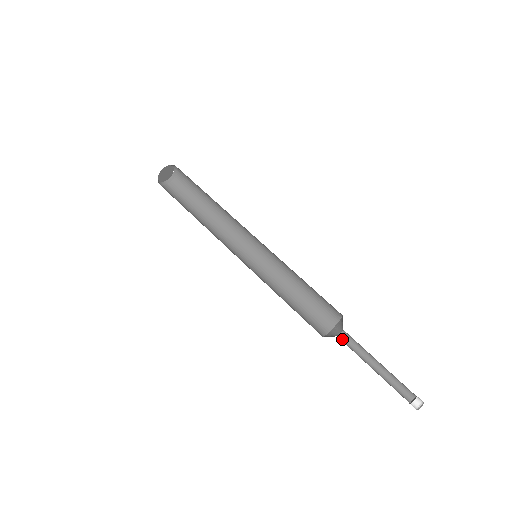
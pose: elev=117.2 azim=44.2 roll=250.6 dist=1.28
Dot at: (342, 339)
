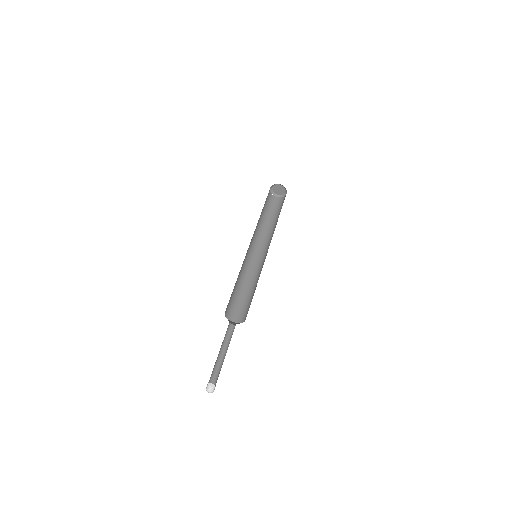
Dot at: (232, 328)
